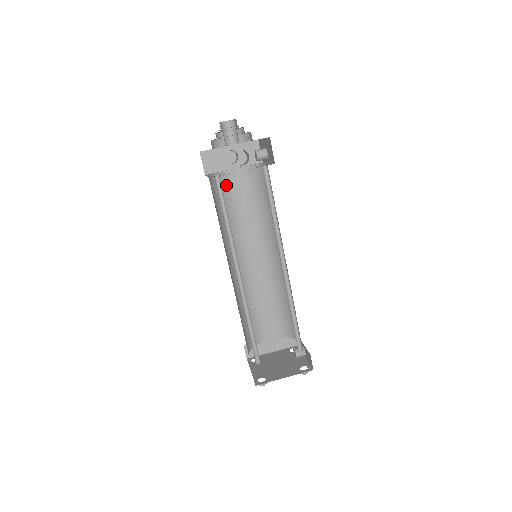
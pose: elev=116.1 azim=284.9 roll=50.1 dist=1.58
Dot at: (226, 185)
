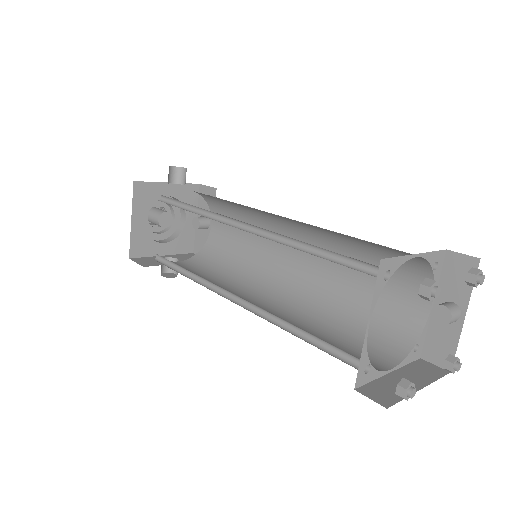
Dot at: occluded
